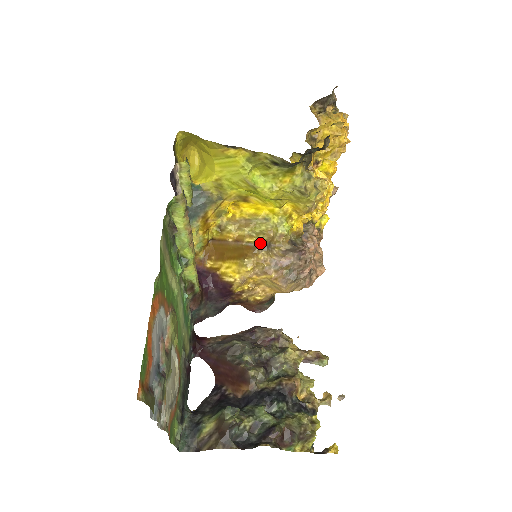
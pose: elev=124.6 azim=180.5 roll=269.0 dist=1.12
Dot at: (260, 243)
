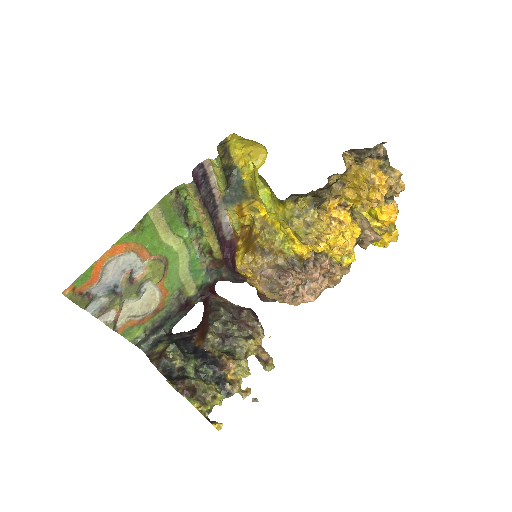
Dot at: (261, 248)
